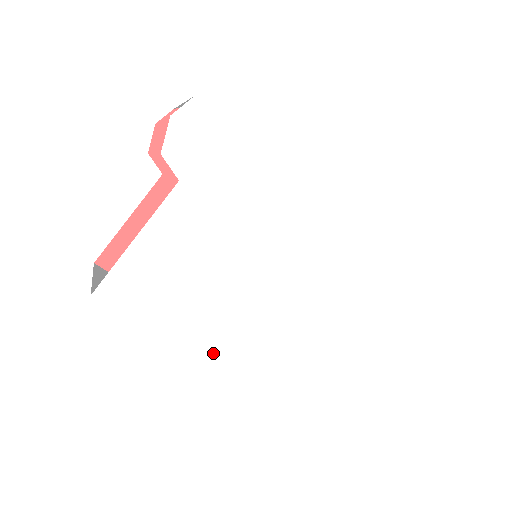
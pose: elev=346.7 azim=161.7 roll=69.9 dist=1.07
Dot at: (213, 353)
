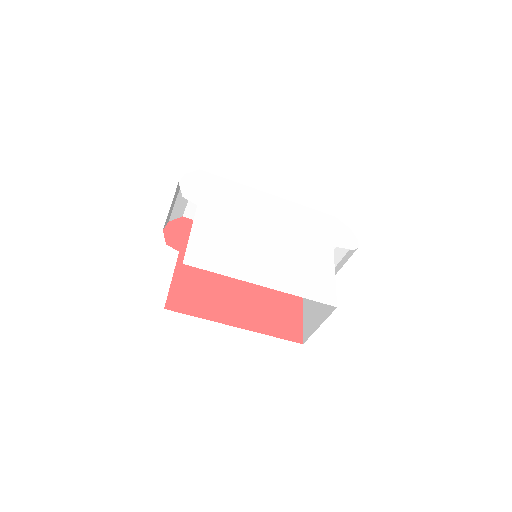
Dot at: (266, 282)
